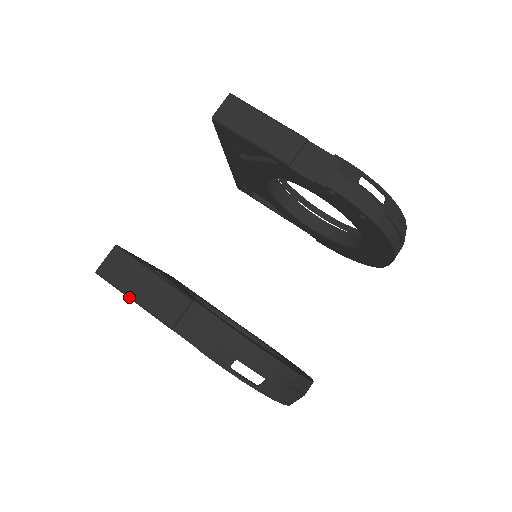
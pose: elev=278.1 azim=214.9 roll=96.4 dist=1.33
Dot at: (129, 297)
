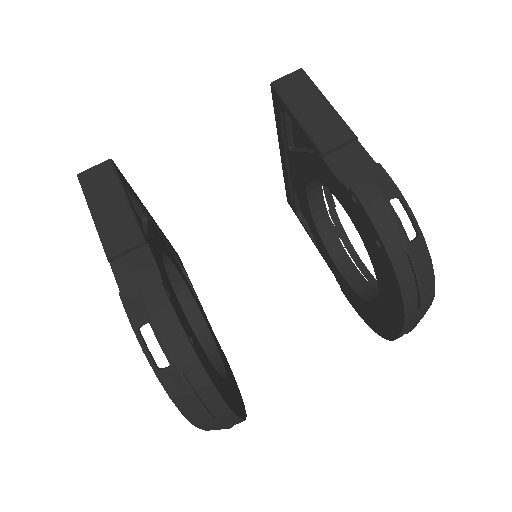
Dot at: (90, 211)
